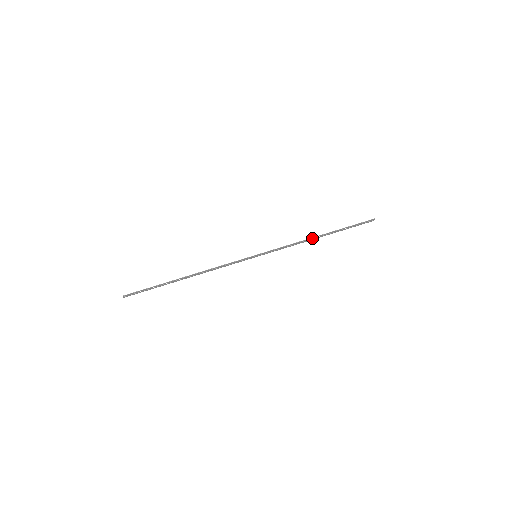
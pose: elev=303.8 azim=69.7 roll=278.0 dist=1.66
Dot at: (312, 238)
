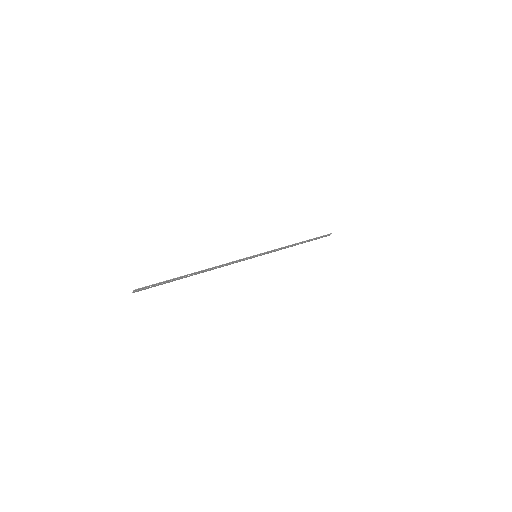
Dot at: (295, 244)
